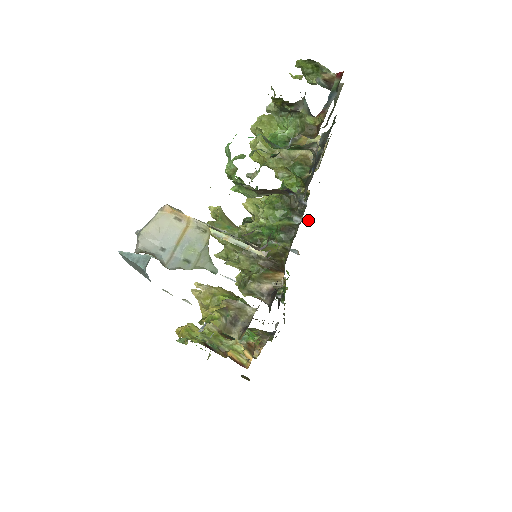
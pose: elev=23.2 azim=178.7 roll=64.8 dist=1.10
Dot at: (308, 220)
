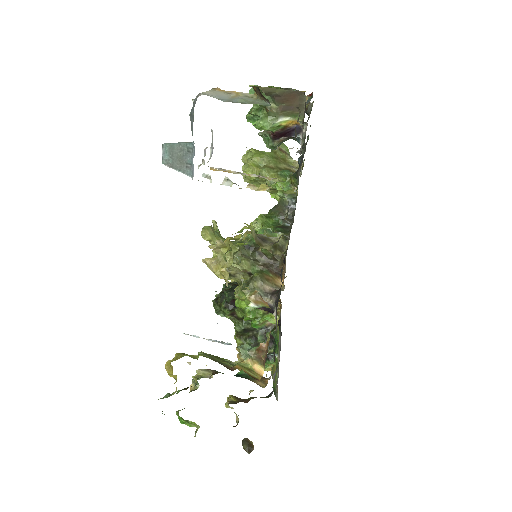
Dot at: occluded
